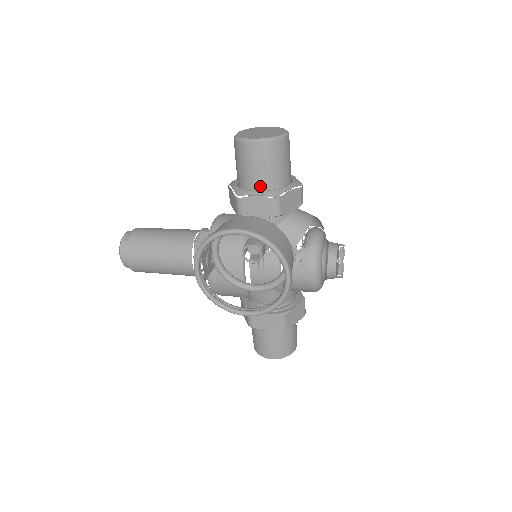
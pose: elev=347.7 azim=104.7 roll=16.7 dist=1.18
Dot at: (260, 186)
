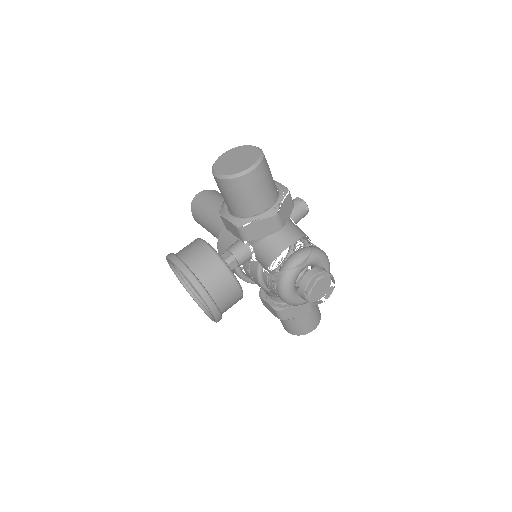
Dot at: (232, 211)
